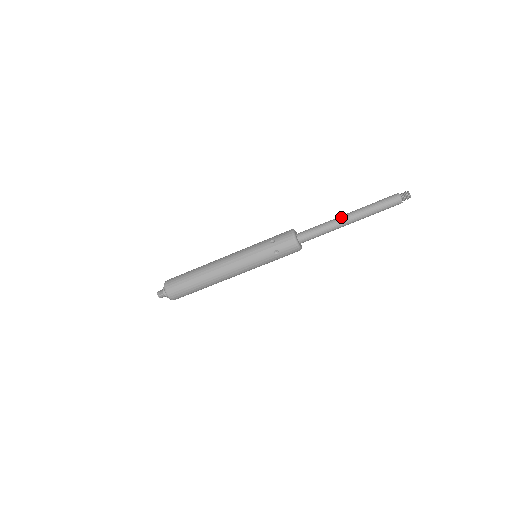
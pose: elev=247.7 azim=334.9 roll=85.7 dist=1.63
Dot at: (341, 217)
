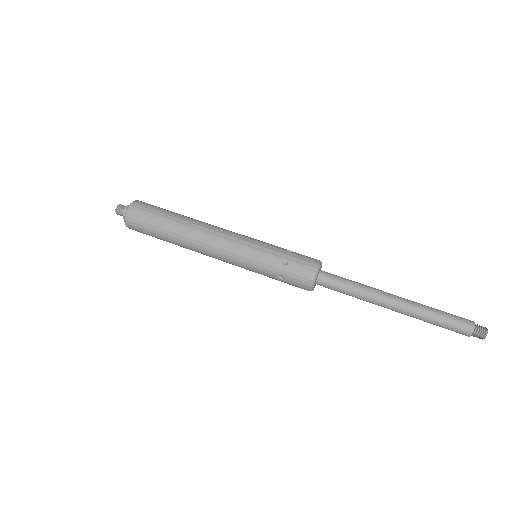
Dot at: (386, 297)
